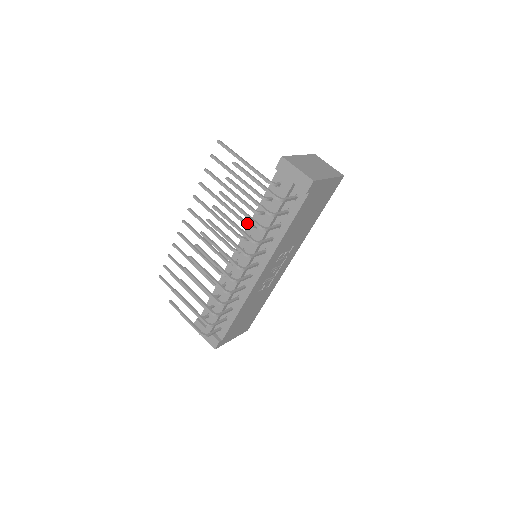
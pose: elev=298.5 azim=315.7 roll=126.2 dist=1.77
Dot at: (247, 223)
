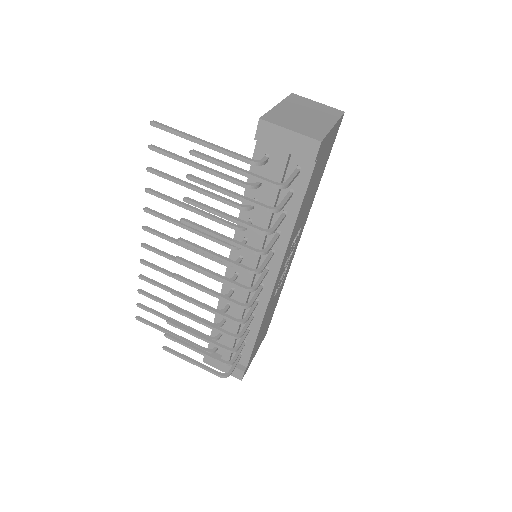
Dot at: (237, 226)
